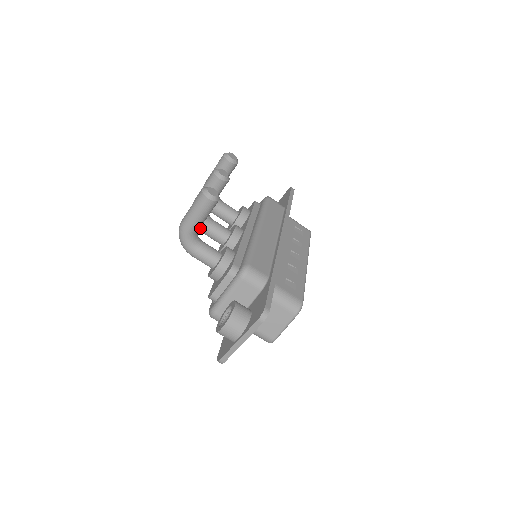
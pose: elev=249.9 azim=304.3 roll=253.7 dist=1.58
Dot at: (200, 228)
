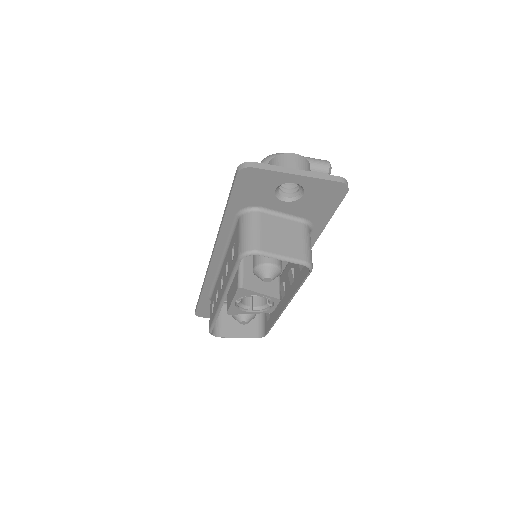
Dot at: occluded
